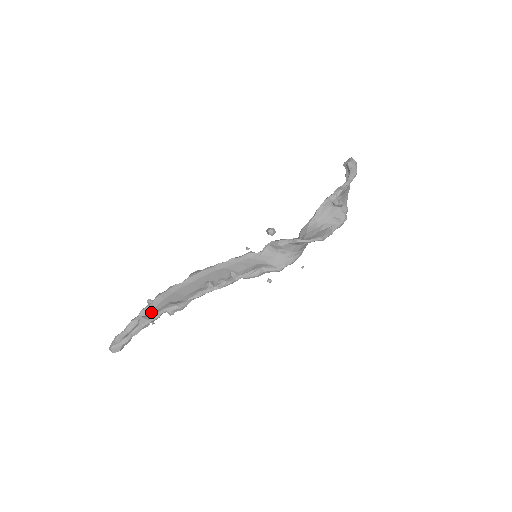
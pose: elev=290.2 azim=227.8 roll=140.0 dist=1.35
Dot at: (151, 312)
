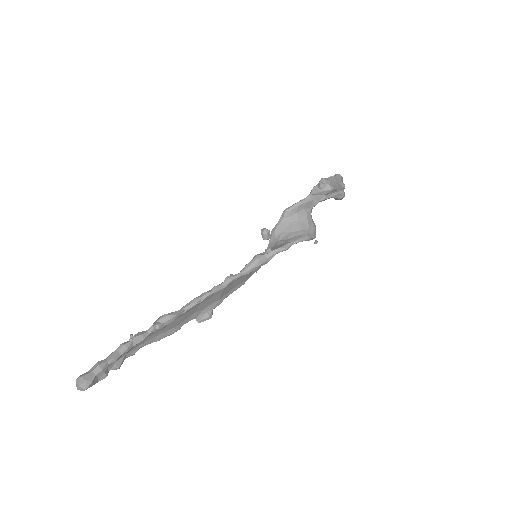
Dot at: occluded
